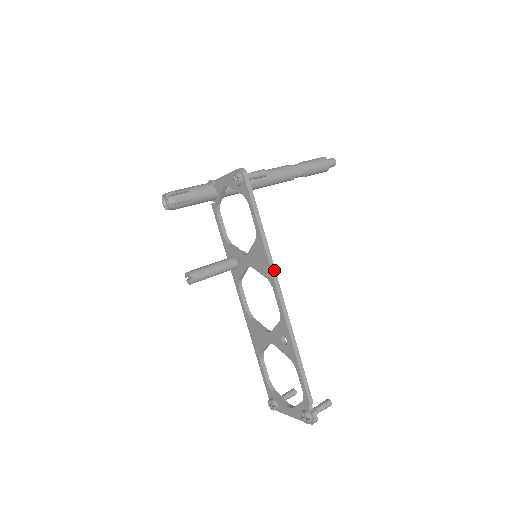
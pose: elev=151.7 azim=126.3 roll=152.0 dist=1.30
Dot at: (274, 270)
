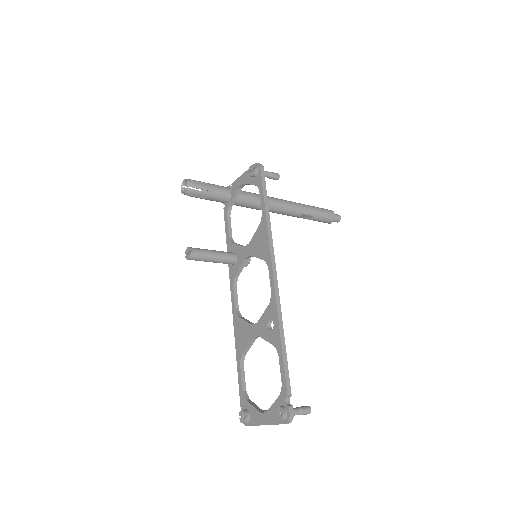
Dot at: (273, 250)
